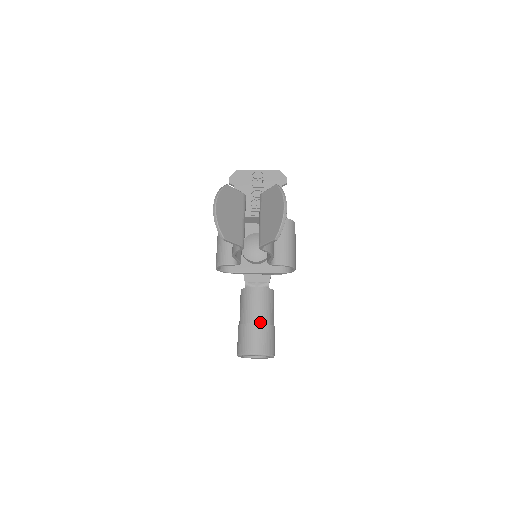
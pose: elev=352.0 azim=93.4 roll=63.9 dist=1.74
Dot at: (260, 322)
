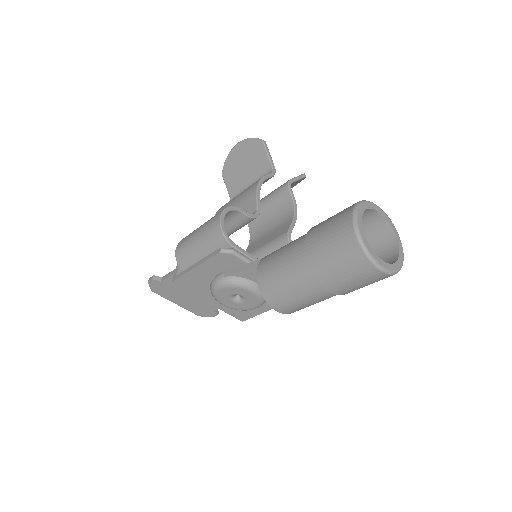
Dot at: occluded
